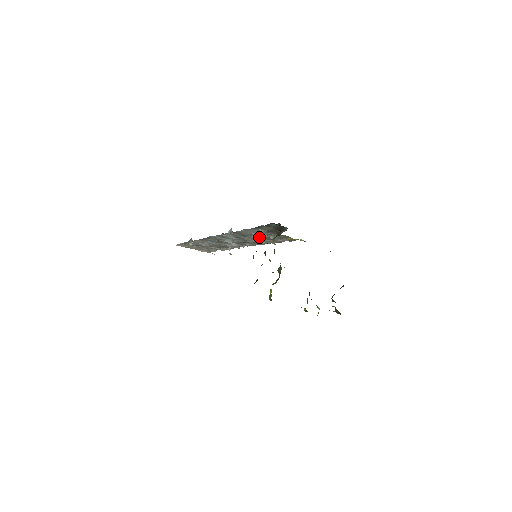
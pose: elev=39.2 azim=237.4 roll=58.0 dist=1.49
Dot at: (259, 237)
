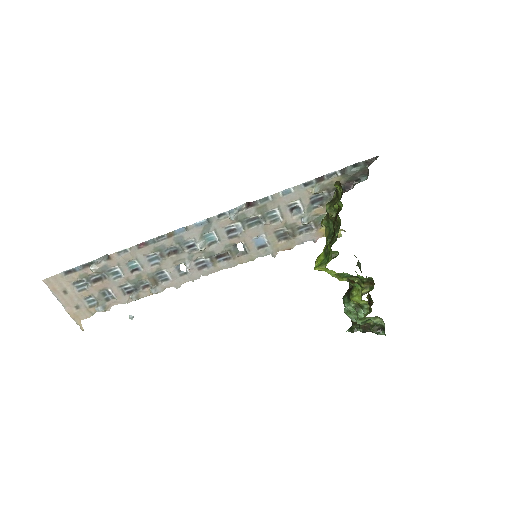
Dot at: (277, 224)
